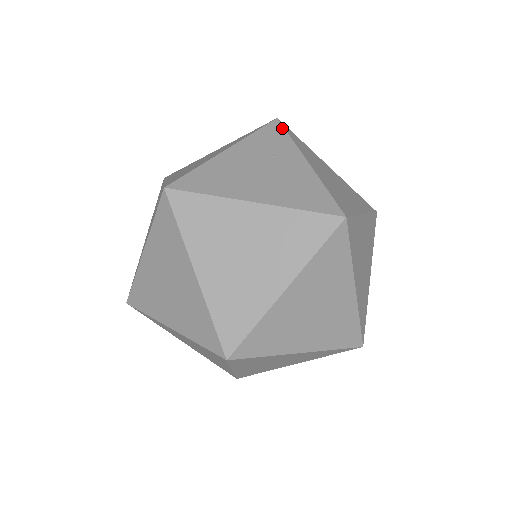
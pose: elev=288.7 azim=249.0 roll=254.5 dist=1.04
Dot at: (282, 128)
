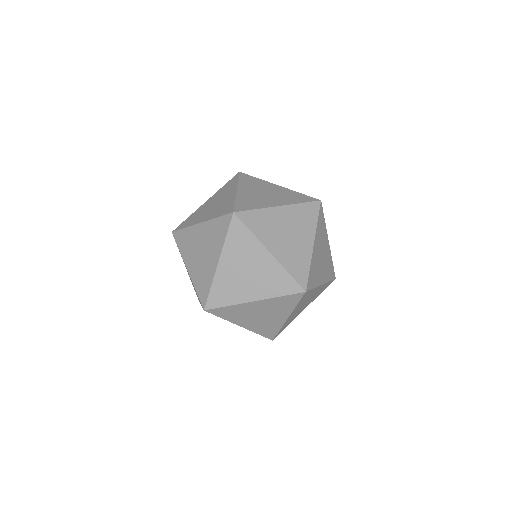
Dot at: (318, 210)
